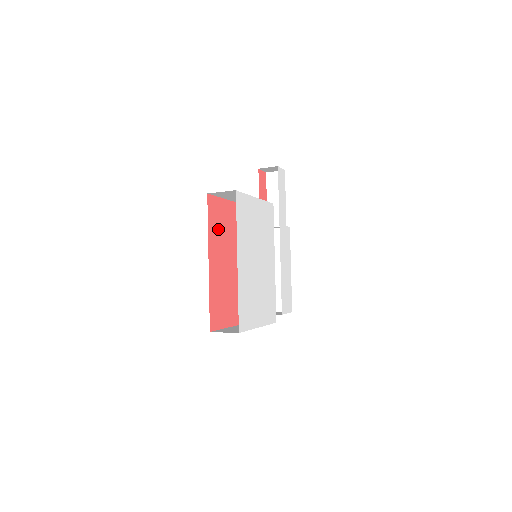
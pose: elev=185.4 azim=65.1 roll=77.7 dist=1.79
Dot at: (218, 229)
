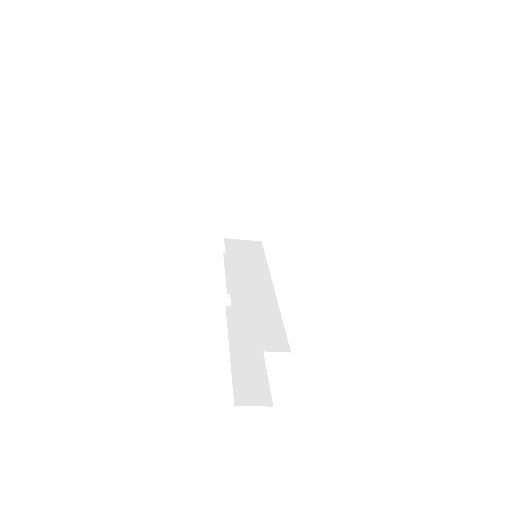
Dot at: occluded
